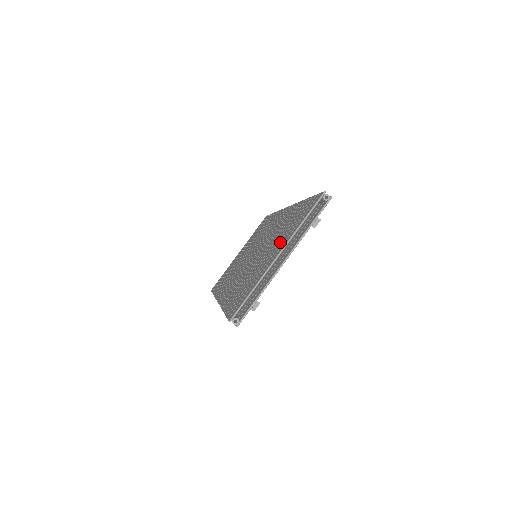
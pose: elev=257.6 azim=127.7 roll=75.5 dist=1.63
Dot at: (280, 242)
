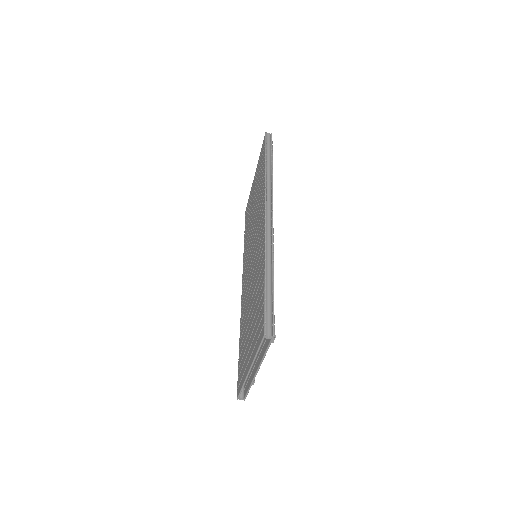
Dot at: (252, 338)
